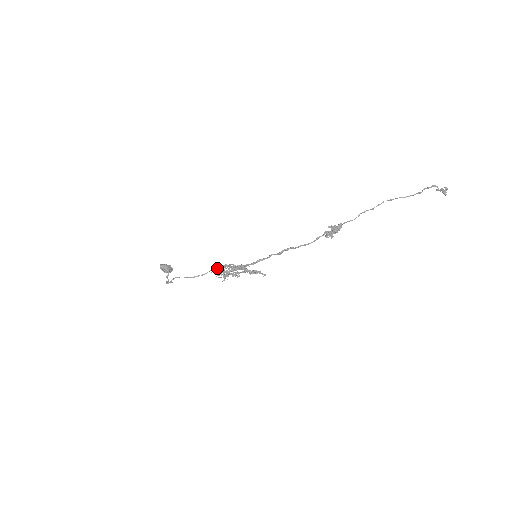
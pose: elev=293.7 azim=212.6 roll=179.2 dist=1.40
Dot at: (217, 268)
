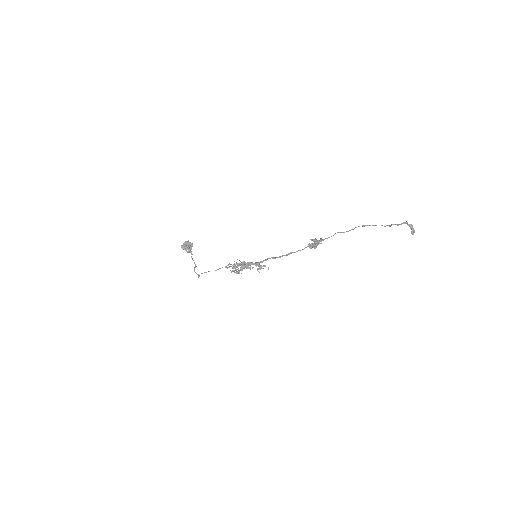
Dot at: (229, 267)
